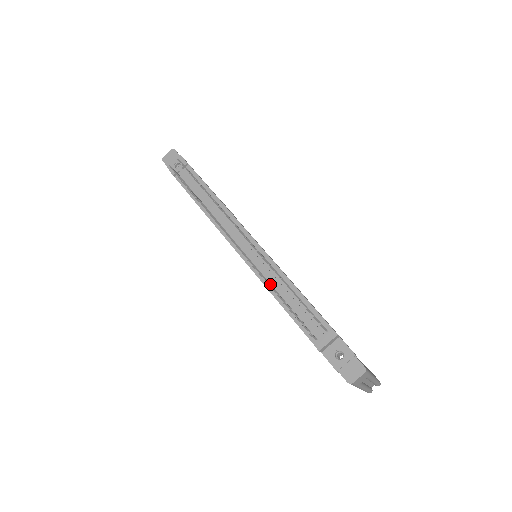
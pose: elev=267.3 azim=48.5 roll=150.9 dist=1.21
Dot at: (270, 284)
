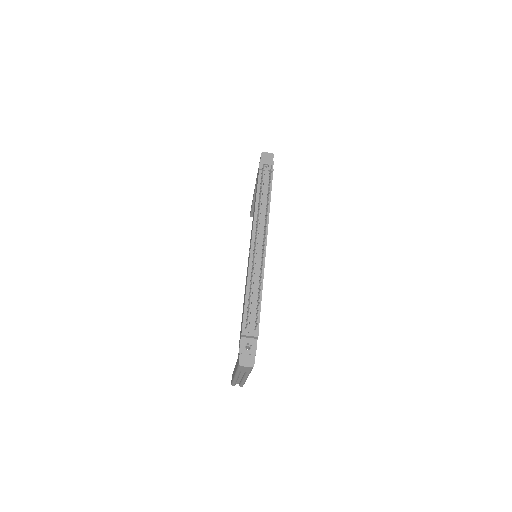
Dot at: occluded
